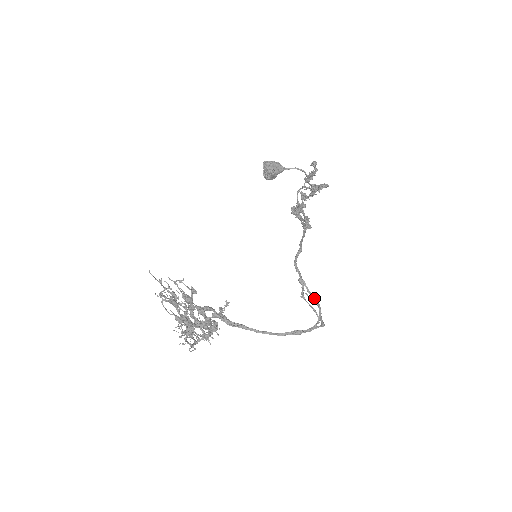
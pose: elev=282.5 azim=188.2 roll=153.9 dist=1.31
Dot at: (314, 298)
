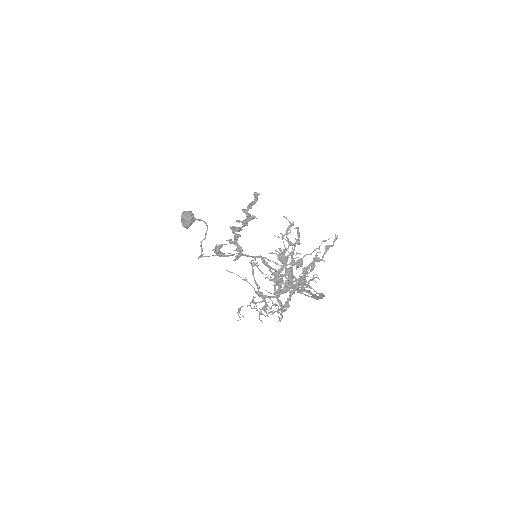
Dot at: occluded
